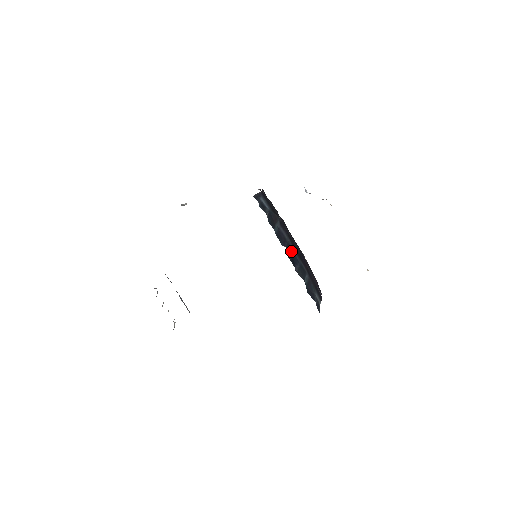
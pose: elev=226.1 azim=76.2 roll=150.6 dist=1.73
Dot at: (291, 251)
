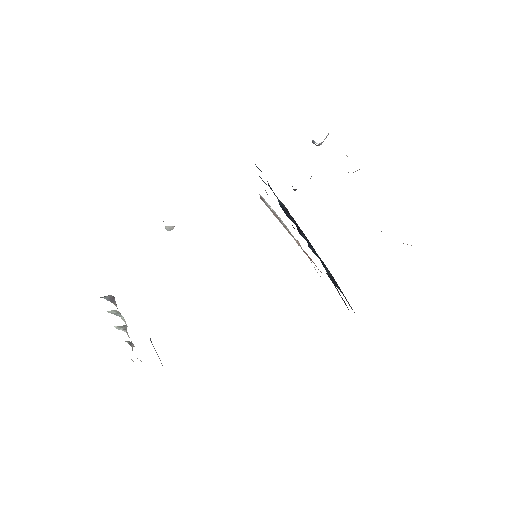
Dot at: (302, 235)
